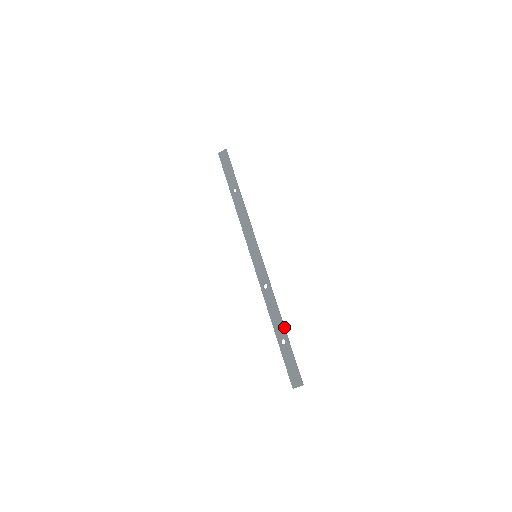
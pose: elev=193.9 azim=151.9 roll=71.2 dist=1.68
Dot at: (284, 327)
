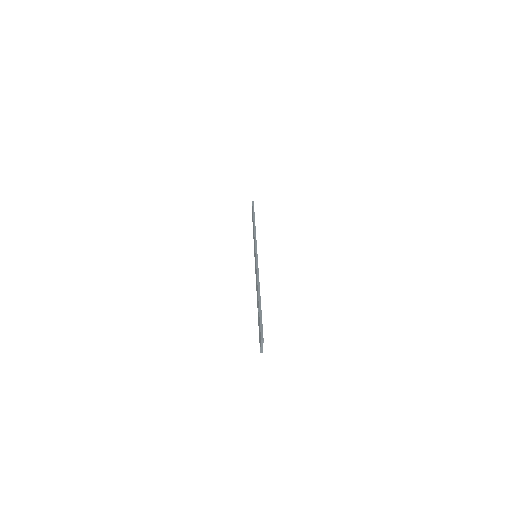
Dot at: (259, 296)
